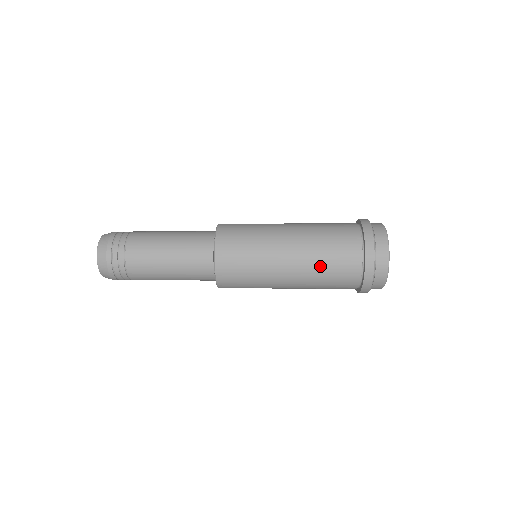
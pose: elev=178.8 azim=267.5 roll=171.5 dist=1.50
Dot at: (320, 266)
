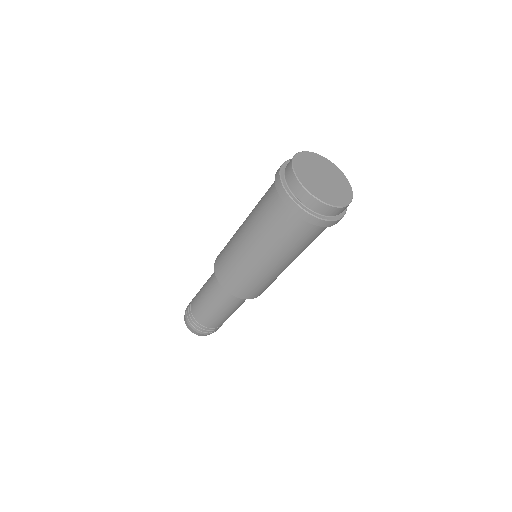
Dot at: occluded
